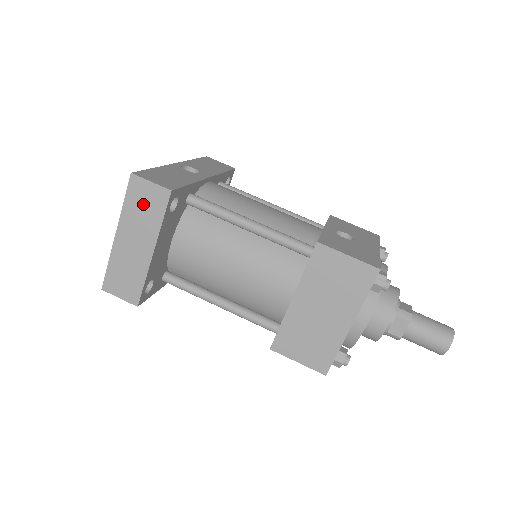
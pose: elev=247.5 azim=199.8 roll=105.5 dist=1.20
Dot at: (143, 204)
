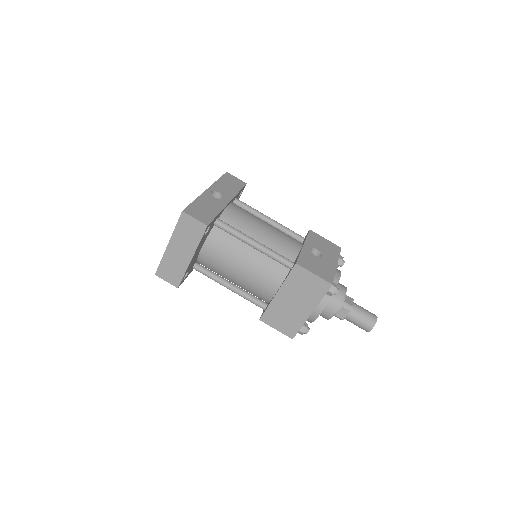
Dot at: (188, 230)
